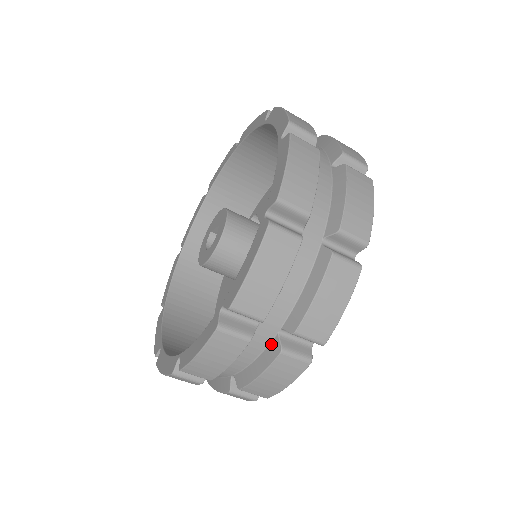
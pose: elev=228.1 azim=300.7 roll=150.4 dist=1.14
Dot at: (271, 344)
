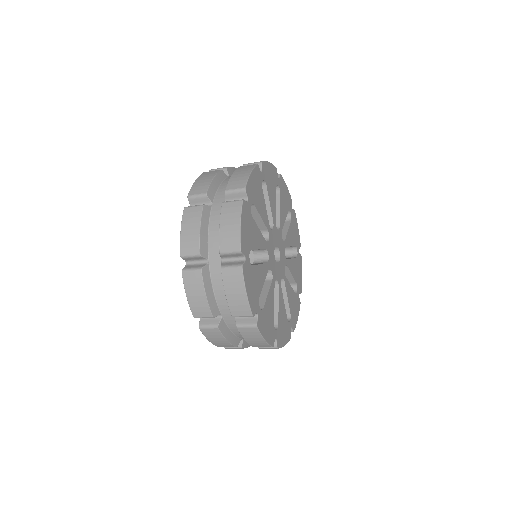
Dot at: occluded
